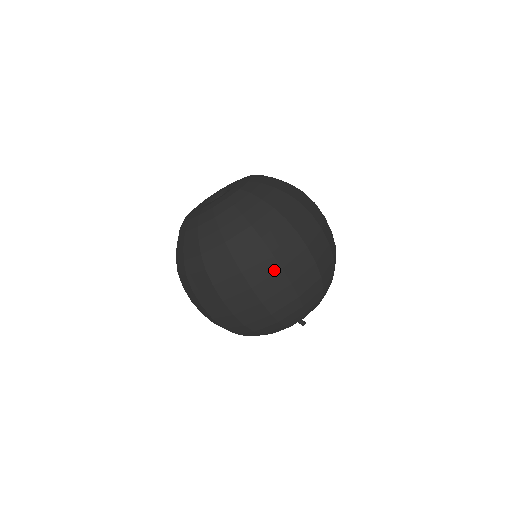
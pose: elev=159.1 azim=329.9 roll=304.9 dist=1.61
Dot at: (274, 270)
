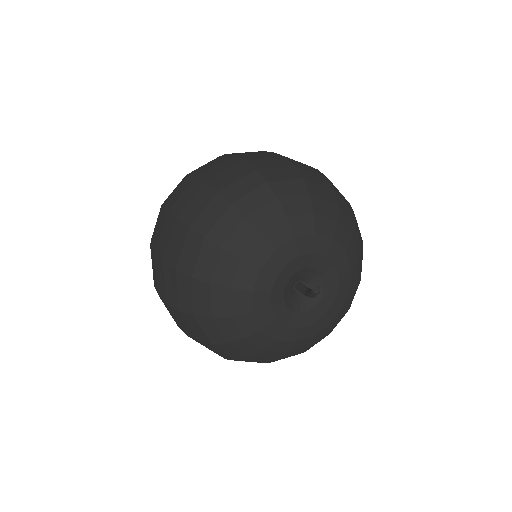
Dot at: (189, 183)
